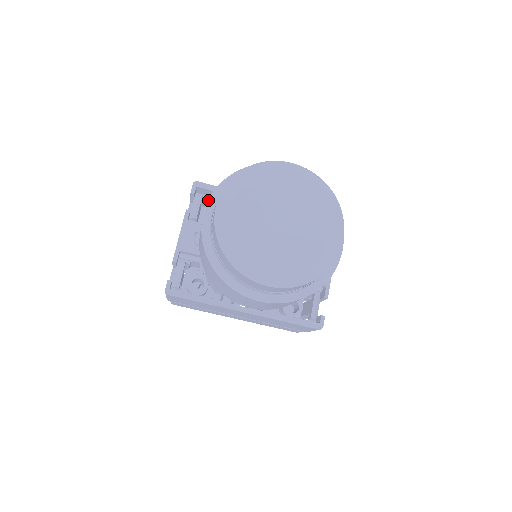
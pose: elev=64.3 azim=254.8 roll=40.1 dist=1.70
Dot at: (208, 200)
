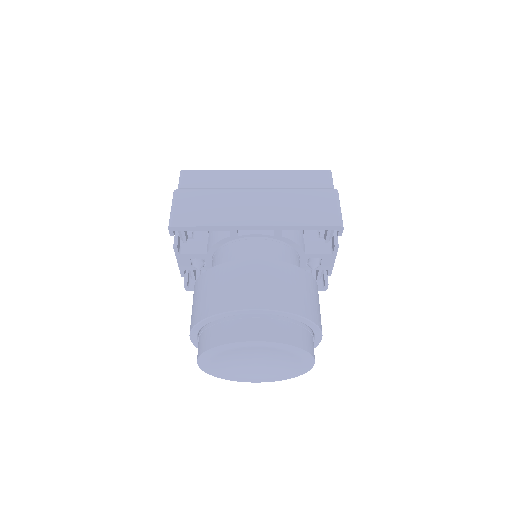
Dot at: occluded
